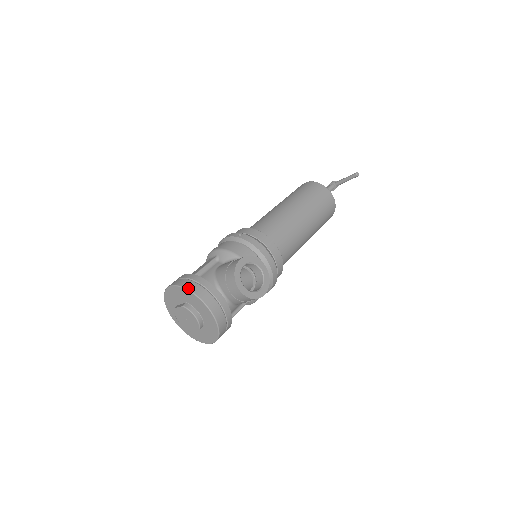
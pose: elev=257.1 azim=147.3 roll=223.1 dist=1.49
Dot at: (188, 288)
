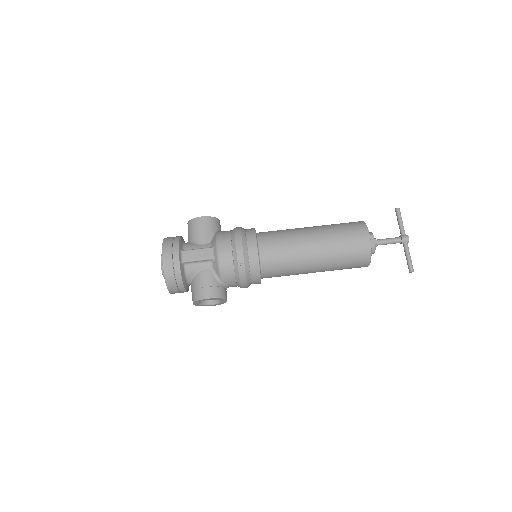
Dot at: (166, 278)
